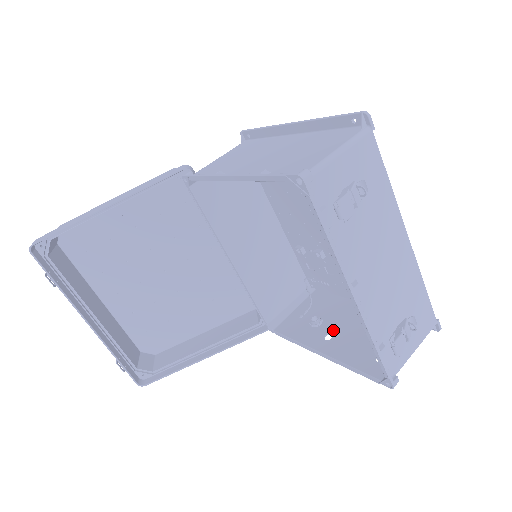
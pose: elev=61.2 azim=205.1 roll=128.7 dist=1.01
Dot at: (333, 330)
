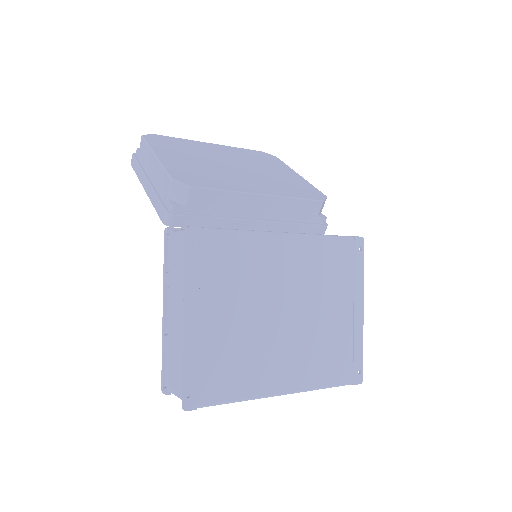
Dot at: occluded
